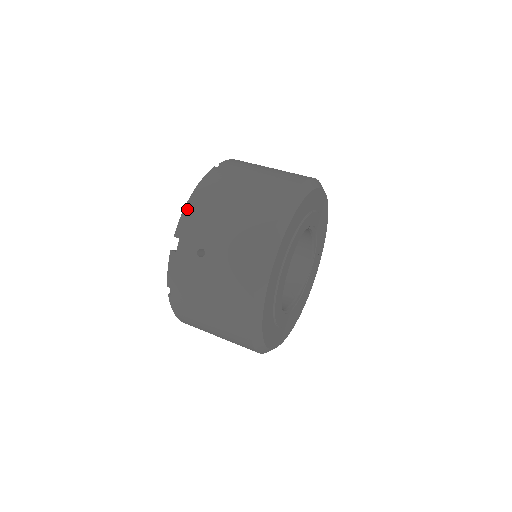
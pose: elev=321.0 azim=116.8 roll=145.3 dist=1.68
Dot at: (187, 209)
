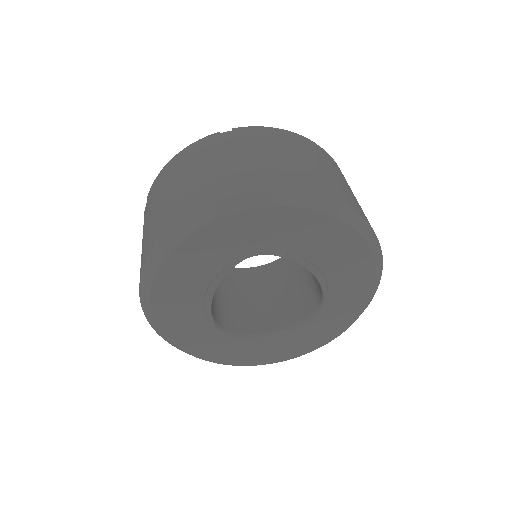
Dot at: (161, 173)
